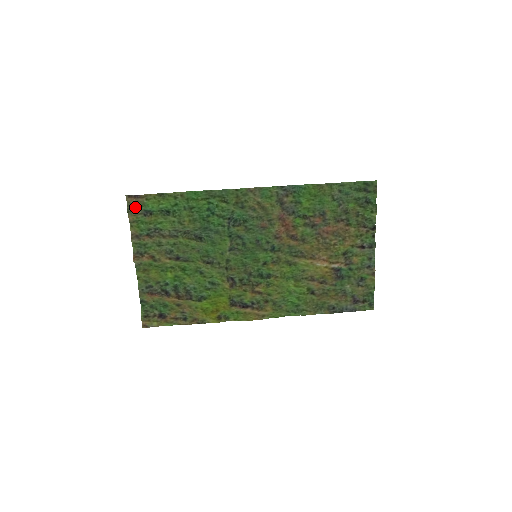
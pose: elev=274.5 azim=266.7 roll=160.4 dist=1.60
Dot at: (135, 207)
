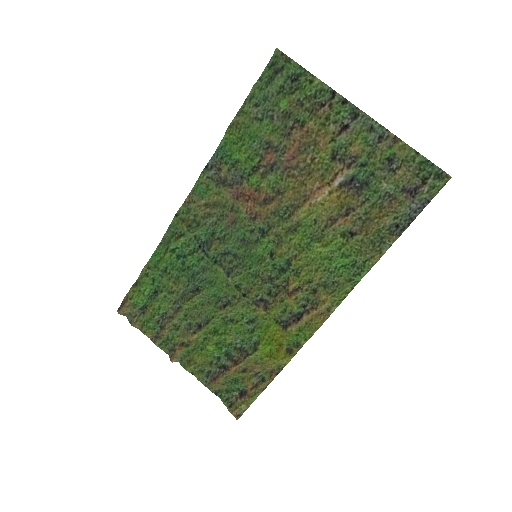
Dot at: (132, 314)
